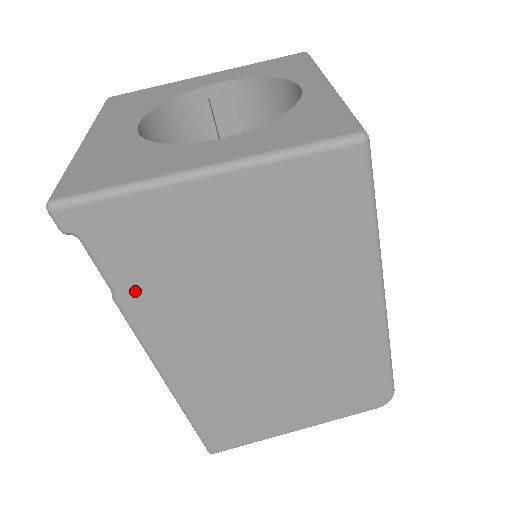
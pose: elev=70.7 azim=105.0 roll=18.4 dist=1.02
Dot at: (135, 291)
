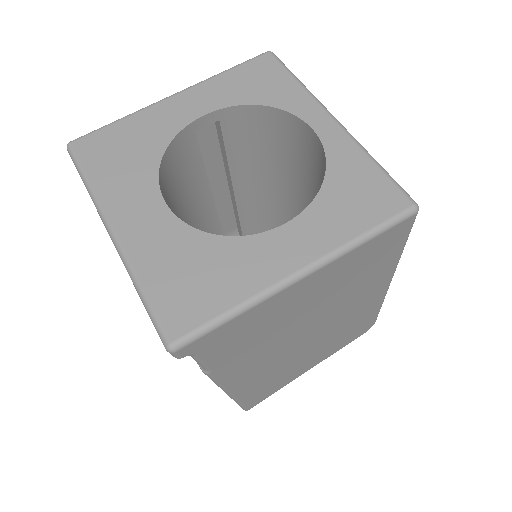
Dot at: (226, 362)
